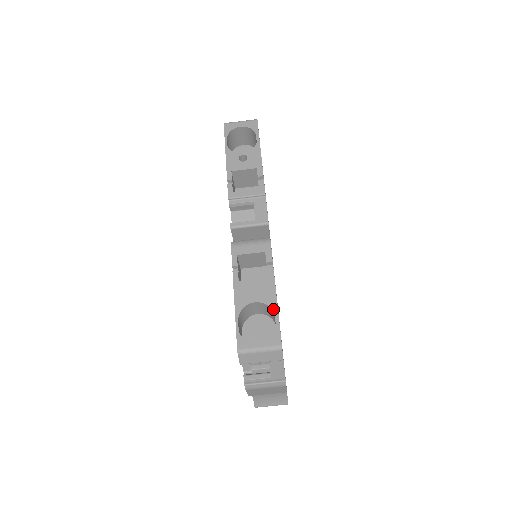
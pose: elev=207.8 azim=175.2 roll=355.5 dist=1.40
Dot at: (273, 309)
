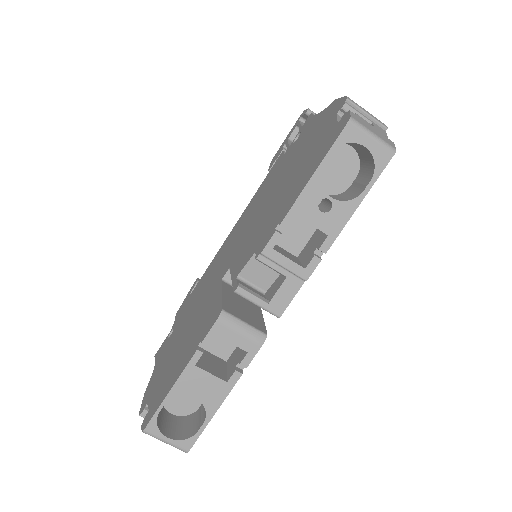
Dot at: (207, 416)
